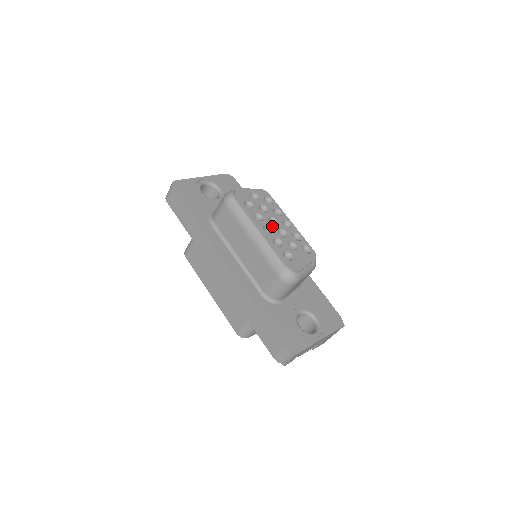
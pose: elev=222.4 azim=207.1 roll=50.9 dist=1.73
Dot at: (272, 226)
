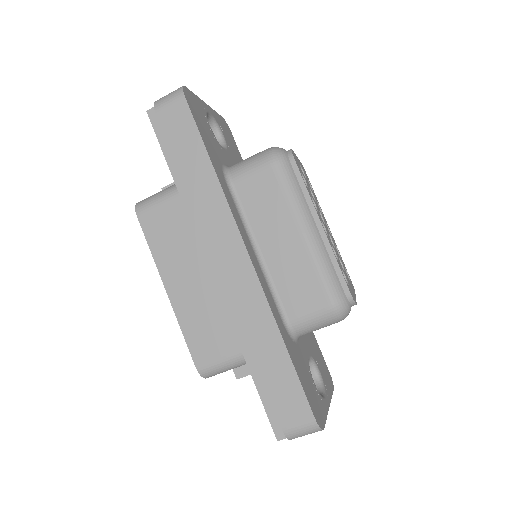
Dot at: (324, 225)
